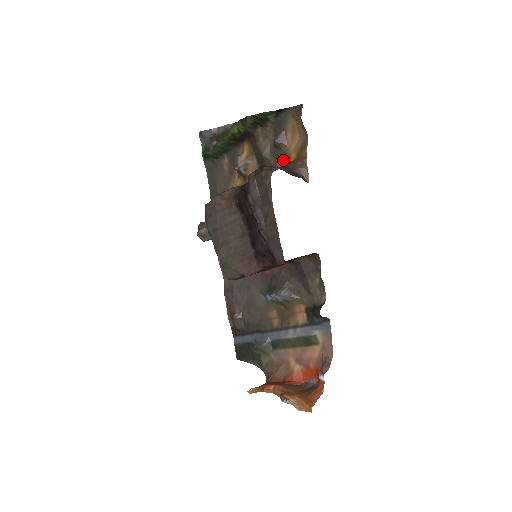
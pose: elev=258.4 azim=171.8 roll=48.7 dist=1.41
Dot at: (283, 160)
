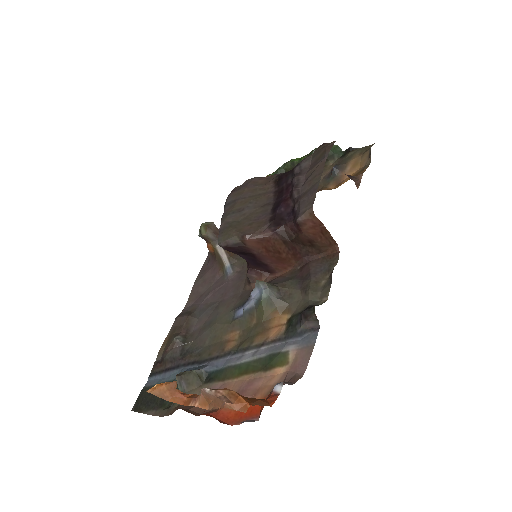
Dot at: (332, 187)
